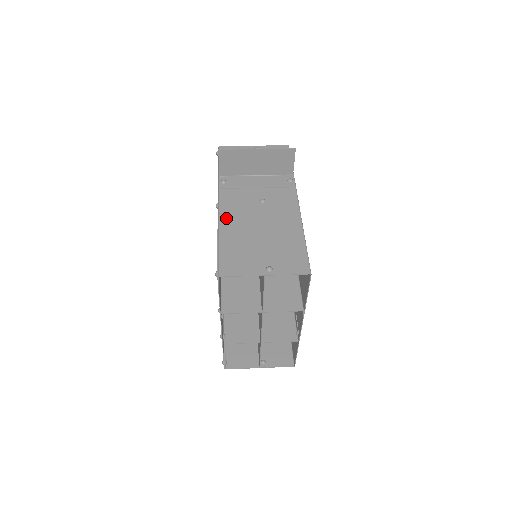
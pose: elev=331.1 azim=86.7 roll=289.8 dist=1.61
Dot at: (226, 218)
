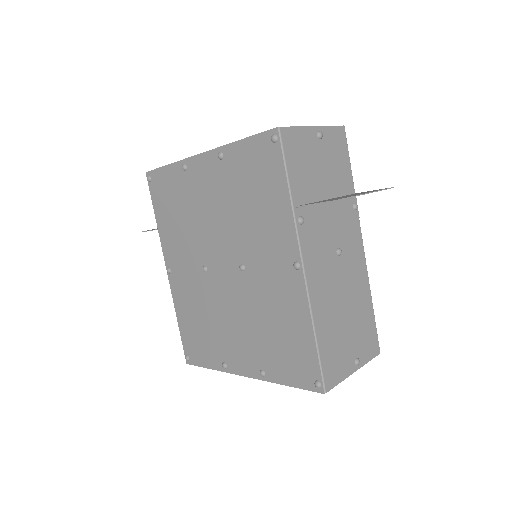
Dot at: (315, 295)
